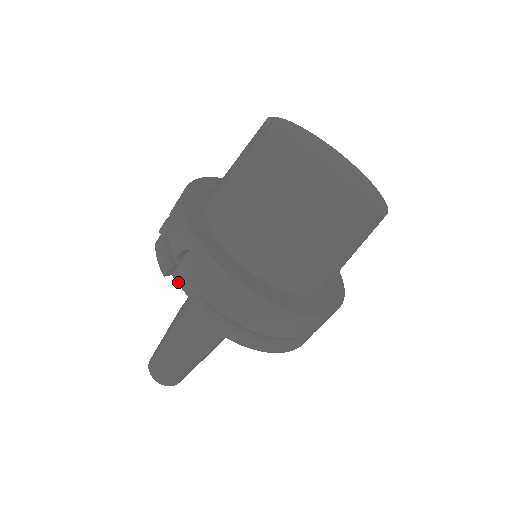
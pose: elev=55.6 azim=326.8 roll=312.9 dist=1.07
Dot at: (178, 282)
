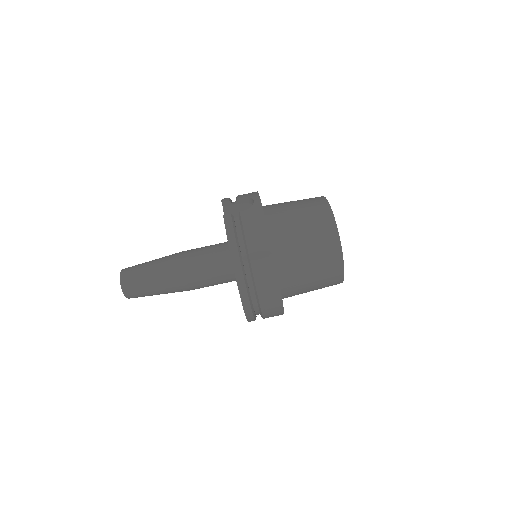
Dot at: (224, 211)
